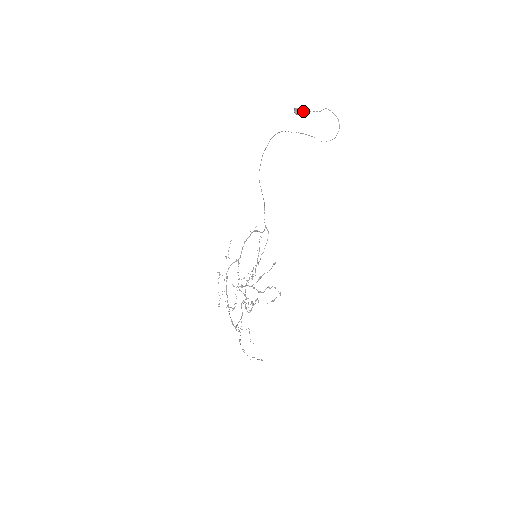
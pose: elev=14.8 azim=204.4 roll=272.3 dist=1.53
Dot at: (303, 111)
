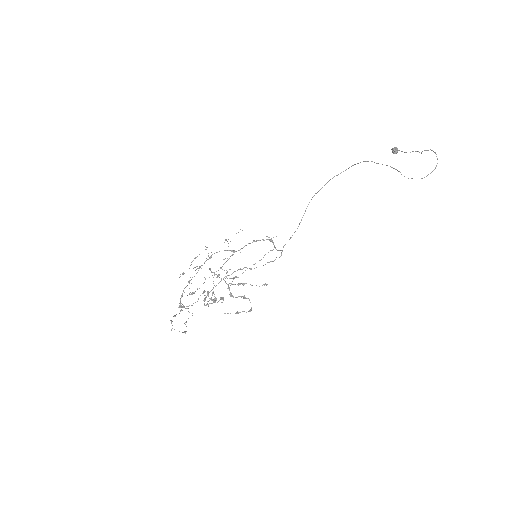
Dot at: (402, 151)
